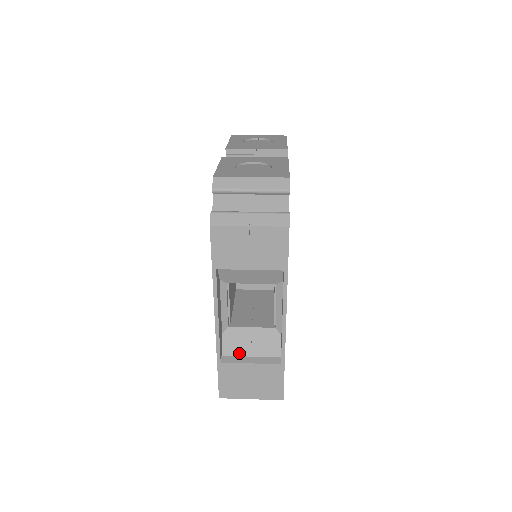
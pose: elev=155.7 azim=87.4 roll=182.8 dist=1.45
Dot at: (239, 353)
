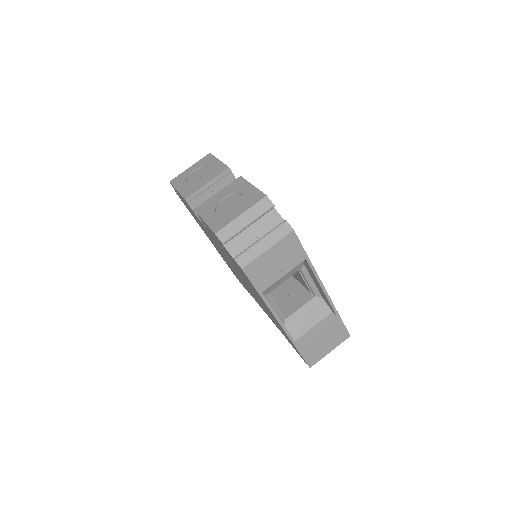
Dot at: (304, 331)
